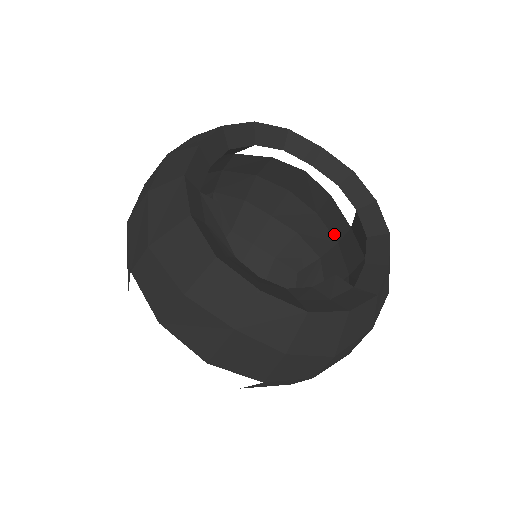
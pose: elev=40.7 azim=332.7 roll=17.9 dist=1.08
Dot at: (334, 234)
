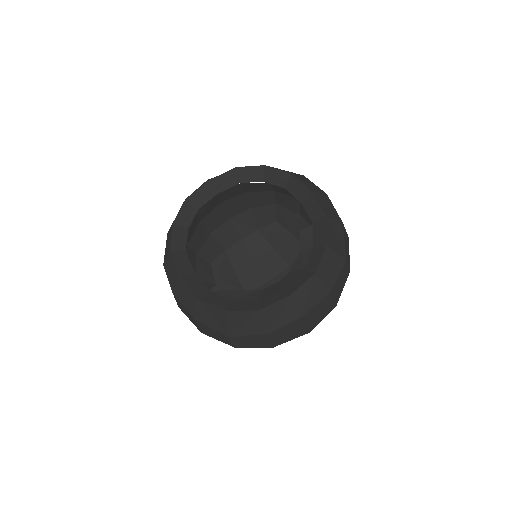
Dot at: (266, 190)
